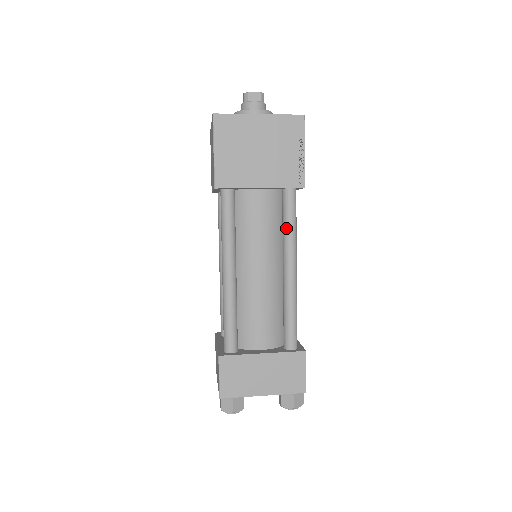
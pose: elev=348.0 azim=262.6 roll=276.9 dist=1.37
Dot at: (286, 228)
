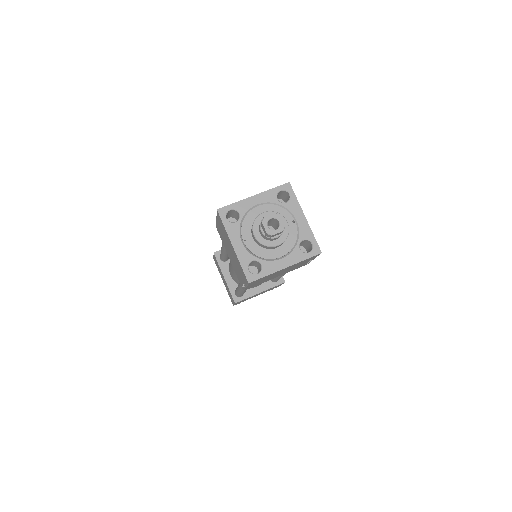
Dot at: occluded
